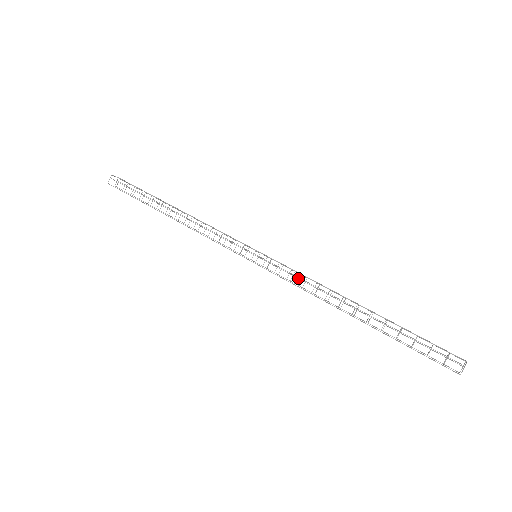
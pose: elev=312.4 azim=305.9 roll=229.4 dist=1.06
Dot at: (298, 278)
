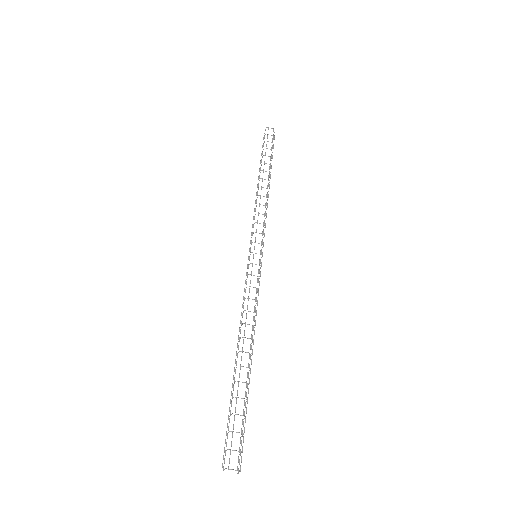
Dot at: occluded
